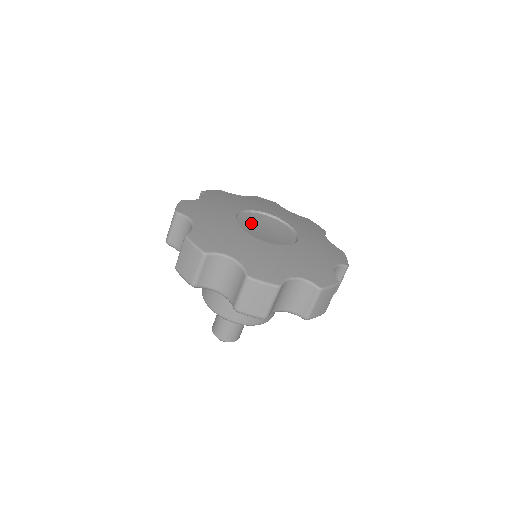
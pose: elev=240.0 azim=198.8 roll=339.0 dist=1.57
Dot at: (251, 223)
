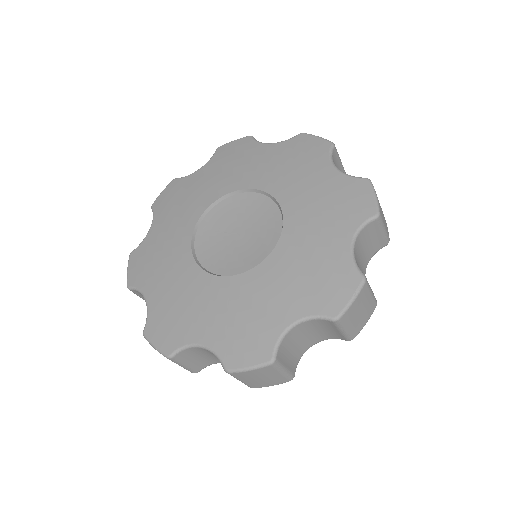
Dot at: (225, 219)
